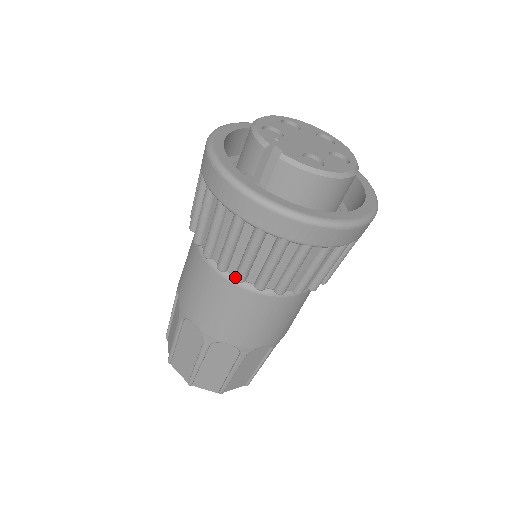
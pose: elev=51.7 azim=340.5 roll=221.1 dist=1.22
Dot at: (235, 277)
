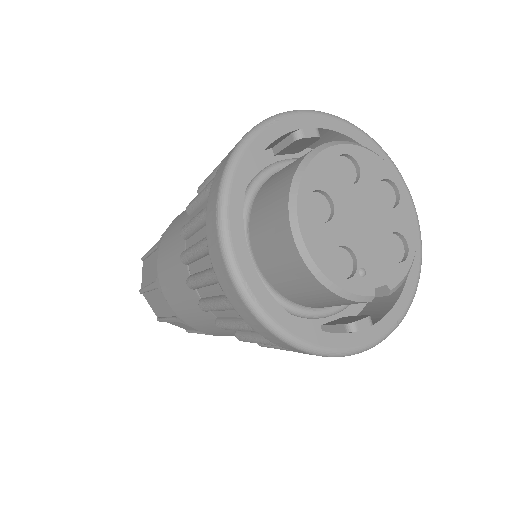
Dot at: occluded
